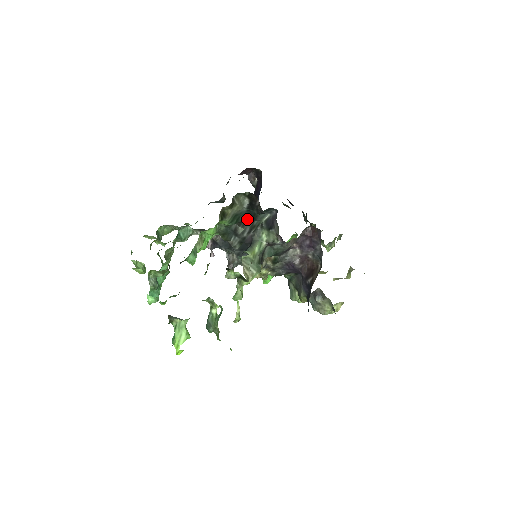
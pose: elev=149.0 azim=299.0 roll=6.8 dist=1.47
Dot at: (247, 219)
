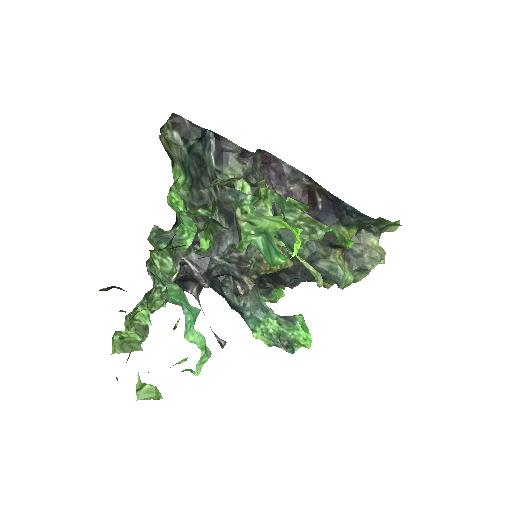
Dot at: (199, 174)
